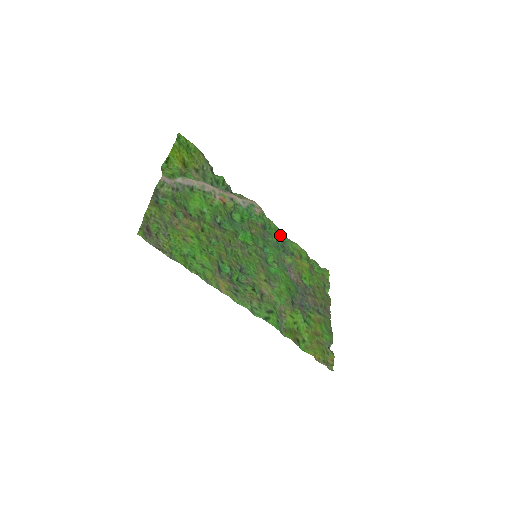
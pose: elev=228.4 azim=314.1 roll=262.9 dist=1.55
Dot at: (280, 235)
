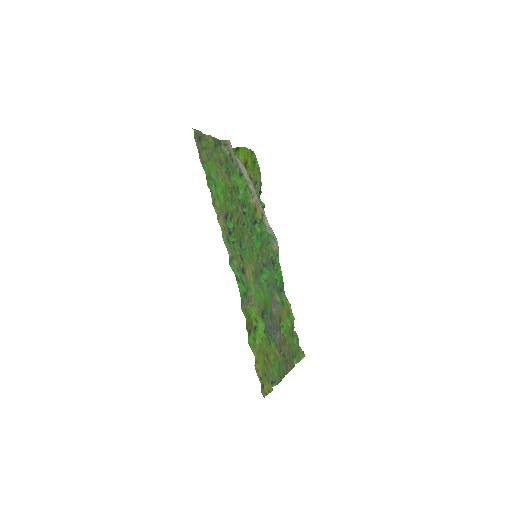
Dot at: (281, 283)
